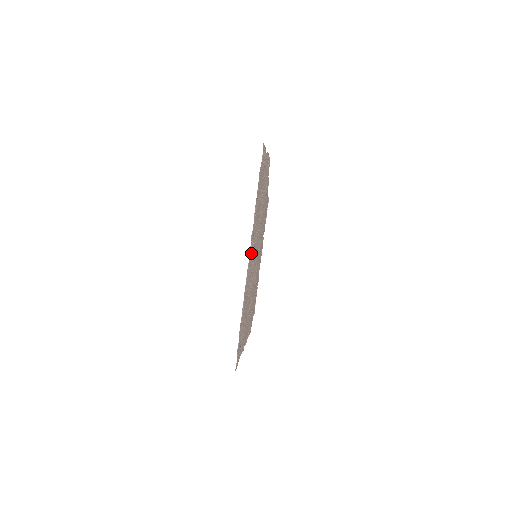
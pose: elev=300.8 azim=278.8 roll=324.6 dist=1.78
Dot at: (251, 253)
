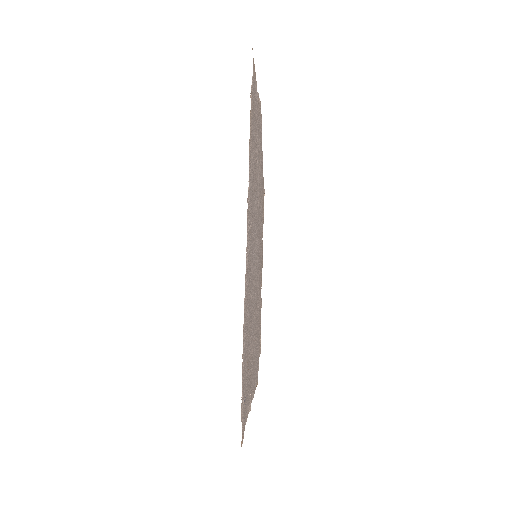
Dot at: (249, 237)
